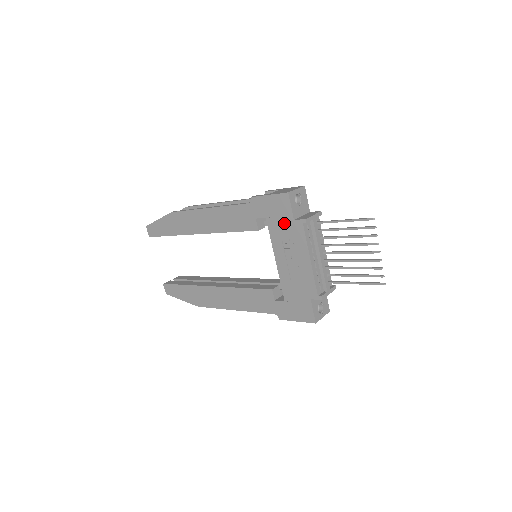
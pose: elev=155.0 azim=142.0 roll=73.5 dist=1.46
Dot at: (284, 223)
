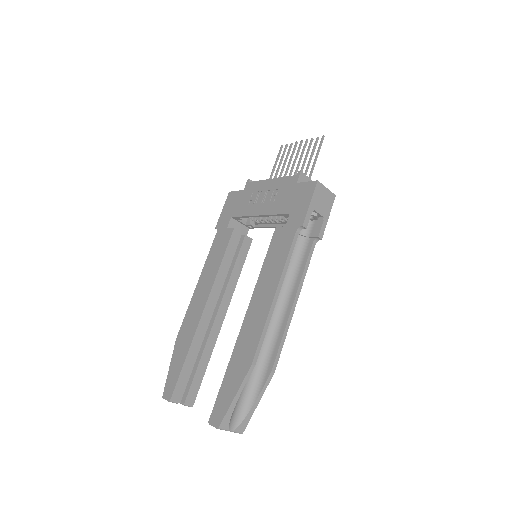
Dot at: (241, 200)
